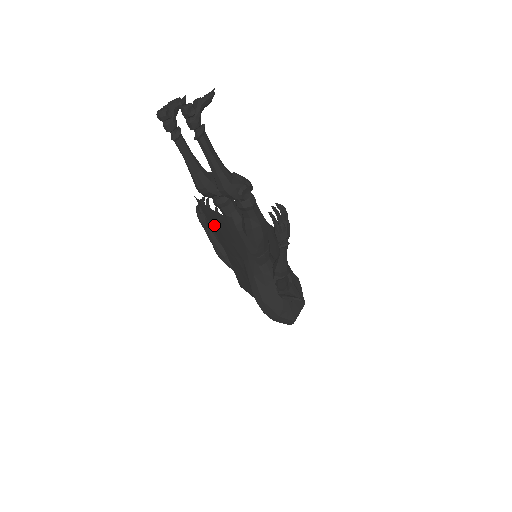
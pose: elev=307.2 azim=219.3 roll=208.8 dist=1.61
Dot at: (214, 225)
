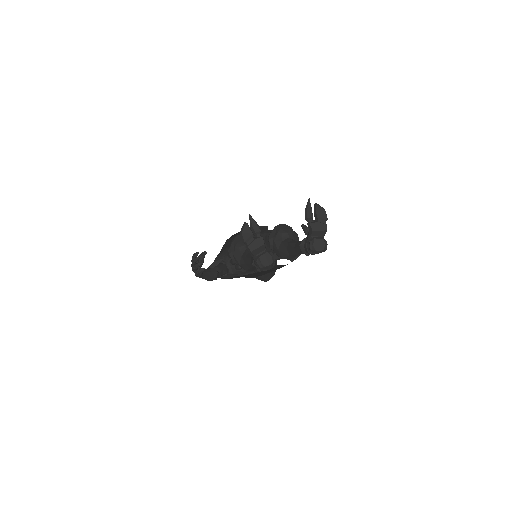
Dot at: occluded
